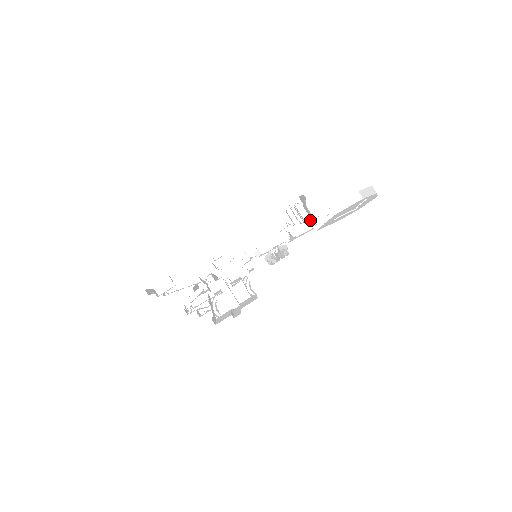
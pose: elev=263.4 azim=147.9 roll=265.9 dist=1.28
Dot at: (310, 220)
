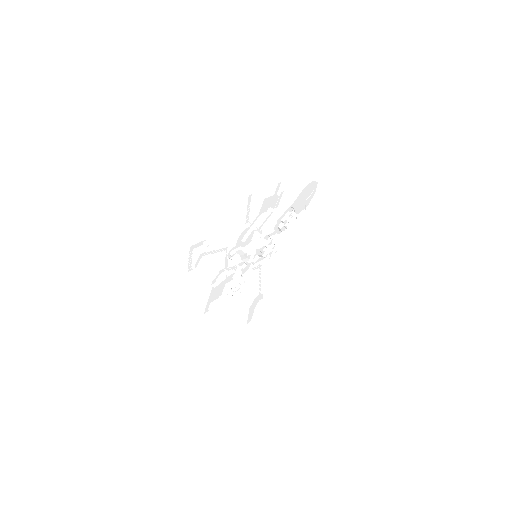
Dot at: (286, 224)
